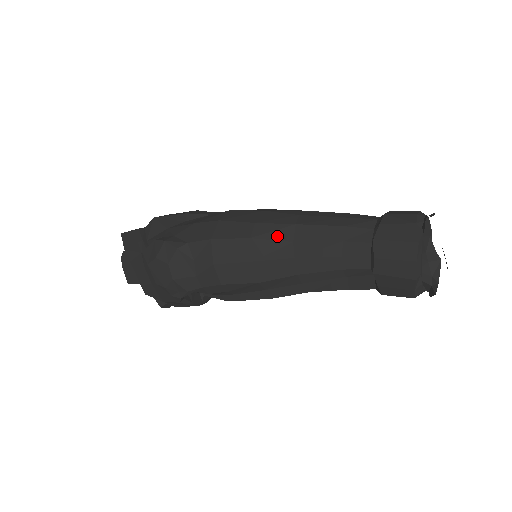
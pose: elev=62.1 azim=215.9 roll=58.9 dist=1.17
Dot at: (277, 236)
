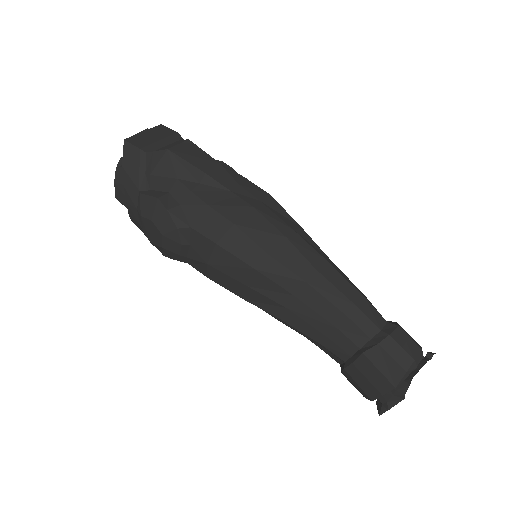
Dot at: (282, 282)
